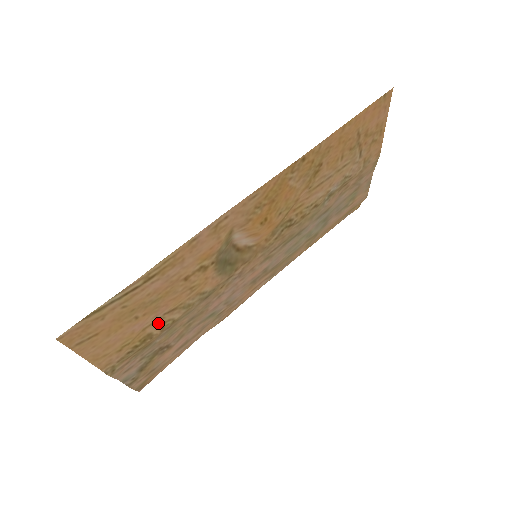
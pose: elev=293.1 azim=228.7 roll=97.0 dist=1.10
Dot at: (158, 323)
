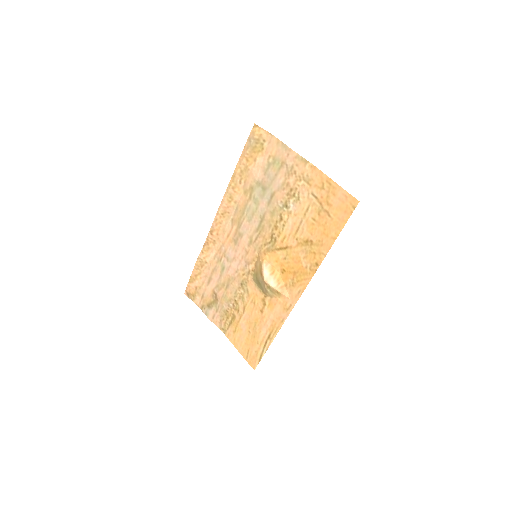
Dot at: (239, 314)
